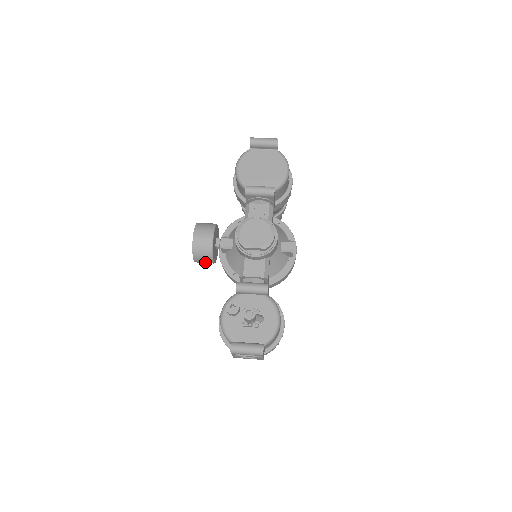
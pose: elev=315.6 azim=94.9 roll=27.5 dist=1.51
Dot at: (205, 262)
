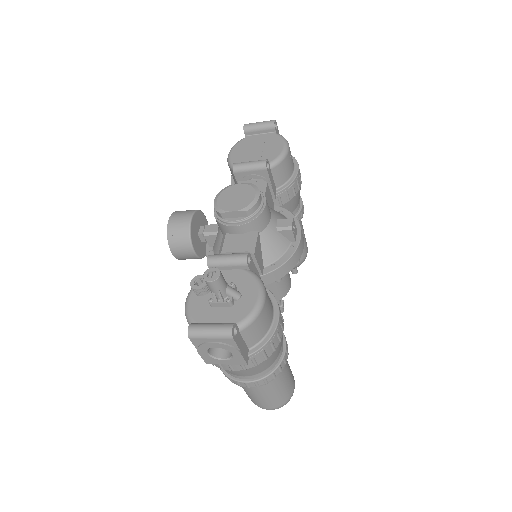
Dot at: (185, 254)
